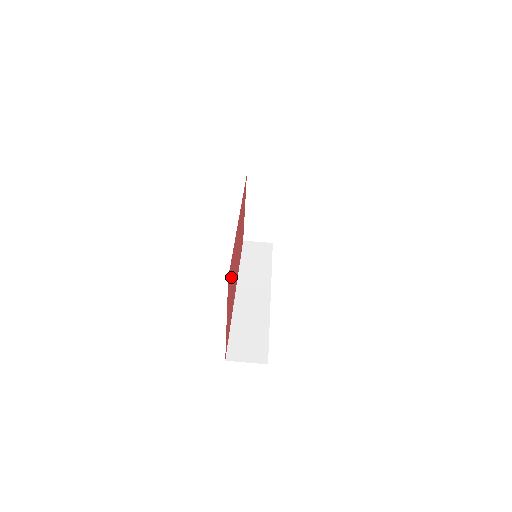
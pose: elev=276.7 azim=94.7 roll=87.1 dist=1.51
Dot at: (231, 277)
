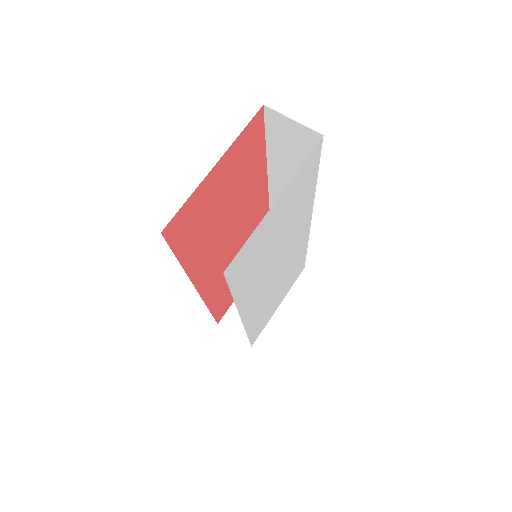
Dot at: (243, 171)
